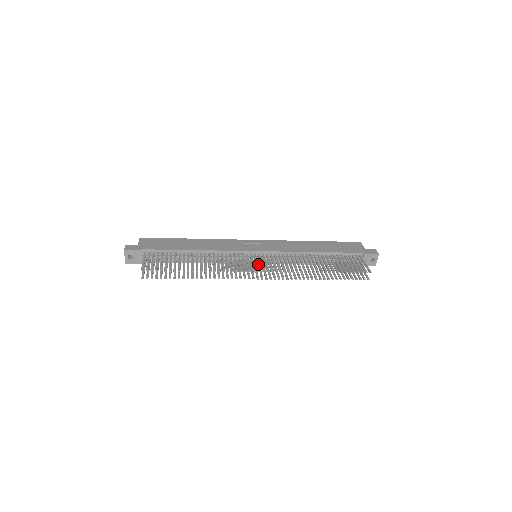
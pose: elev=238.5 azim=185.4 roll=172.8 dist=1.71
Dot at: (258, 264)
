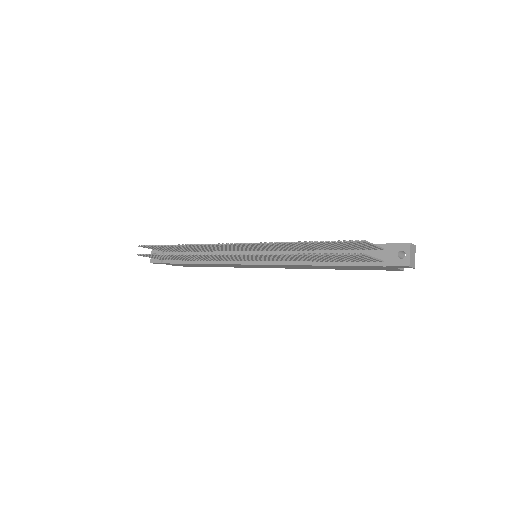
Dot at: occluded
